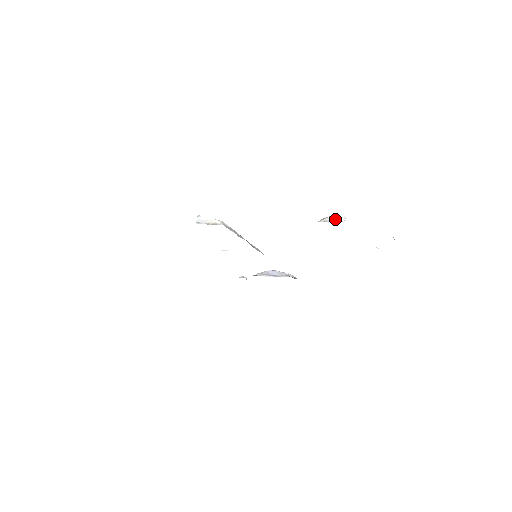
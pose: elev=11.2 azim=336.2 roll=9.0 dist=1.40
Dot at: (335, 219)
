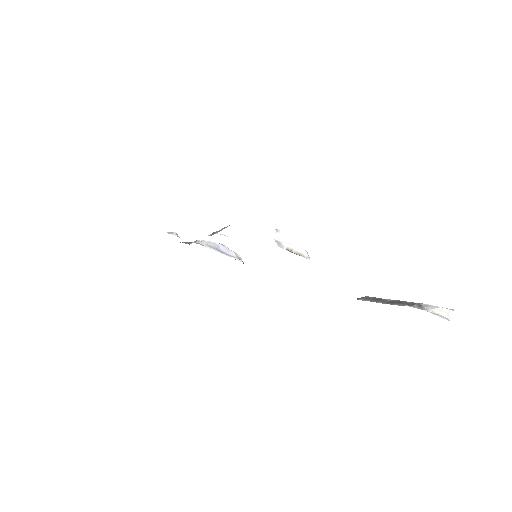
Dot at: (442, 314)
